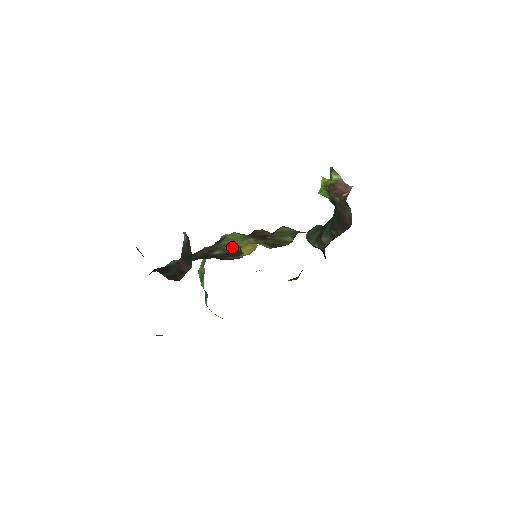
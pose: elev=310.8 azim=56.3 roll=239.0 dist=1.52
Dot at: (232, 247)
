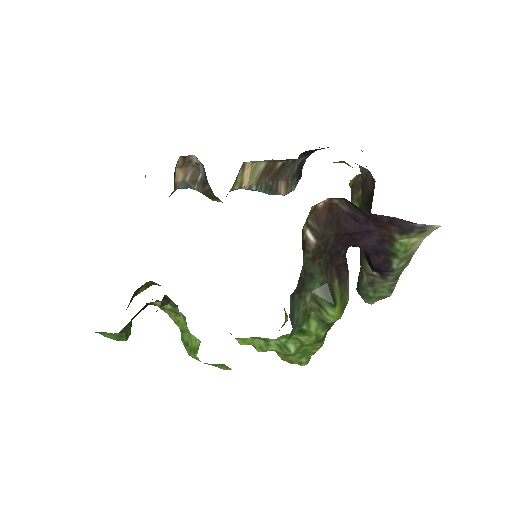
Dot at: occluded
